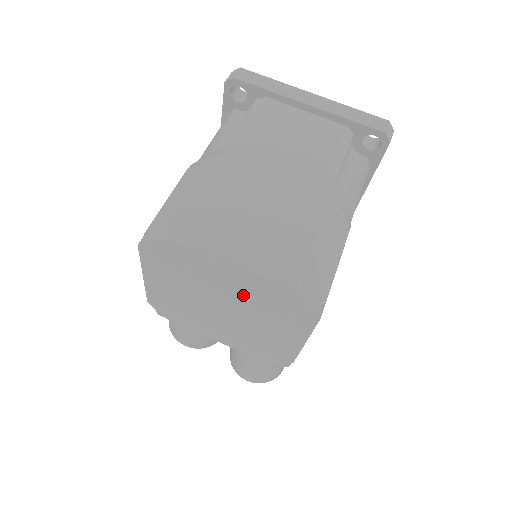
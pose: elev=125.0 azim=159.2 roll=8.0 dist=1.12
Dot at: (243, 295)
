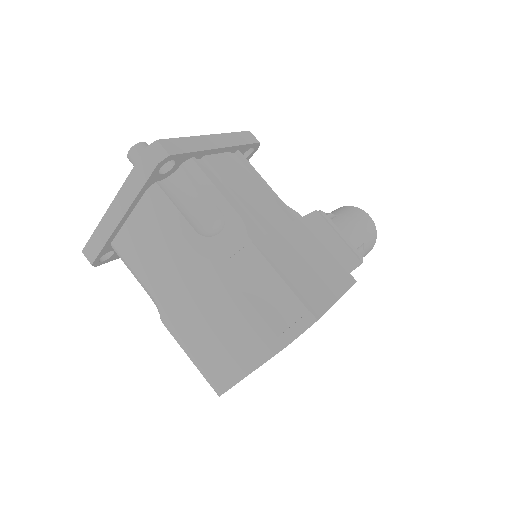
Dot at: occluded
